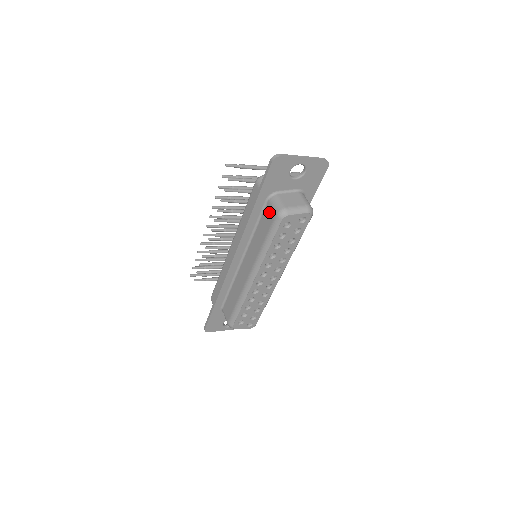
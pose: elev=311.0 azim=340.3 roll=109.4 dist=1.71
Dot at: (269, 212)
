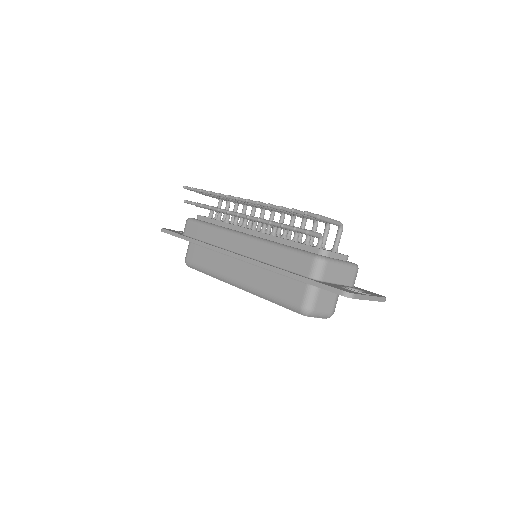
Dot at: (298, 292)
